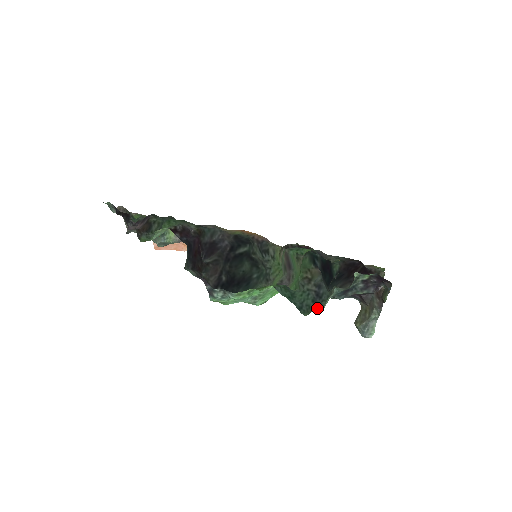
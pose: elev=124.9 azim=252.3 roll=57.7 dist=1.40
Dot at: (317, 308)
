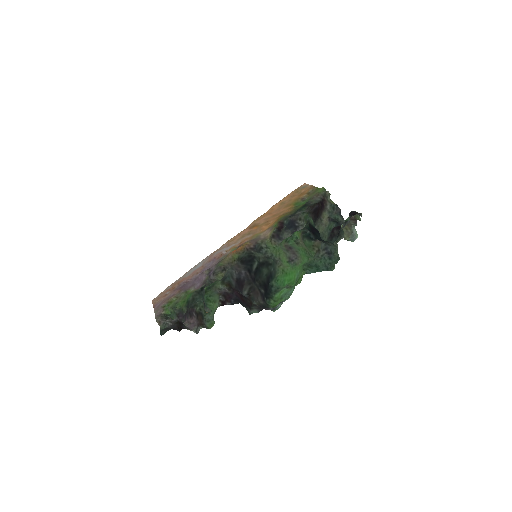
Dot at: (334, 260)
